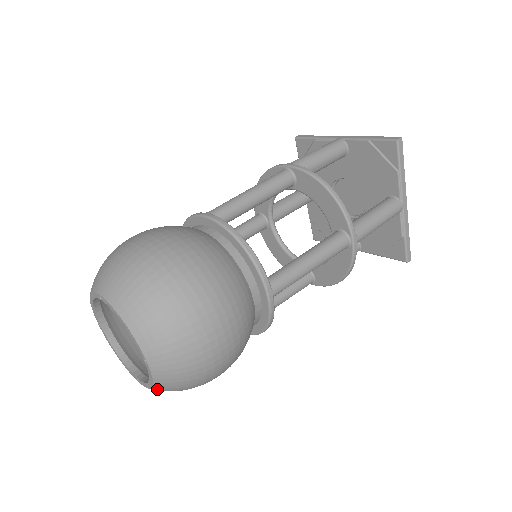
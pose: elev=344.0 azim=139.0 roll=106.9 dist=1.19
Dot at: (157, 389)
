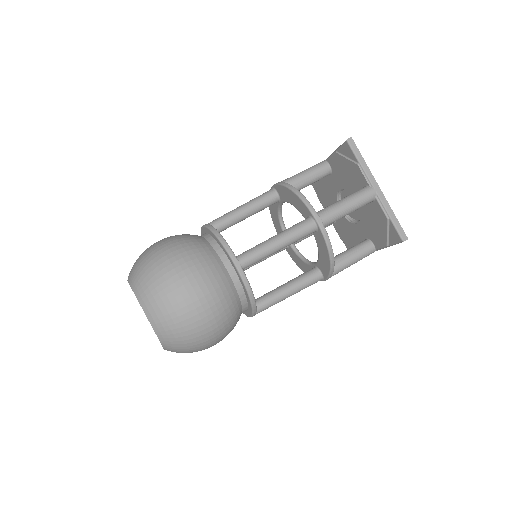
Dot at: (164, 343)
